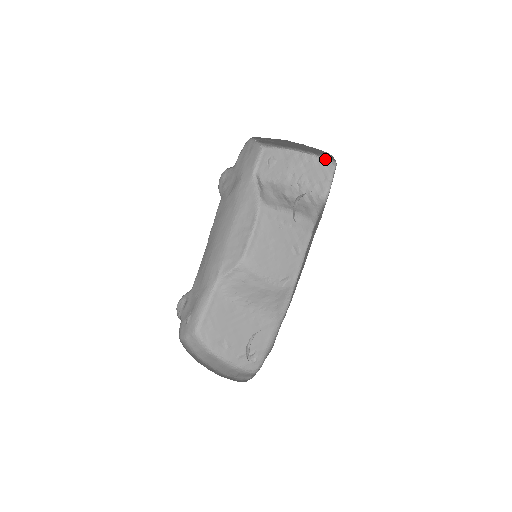
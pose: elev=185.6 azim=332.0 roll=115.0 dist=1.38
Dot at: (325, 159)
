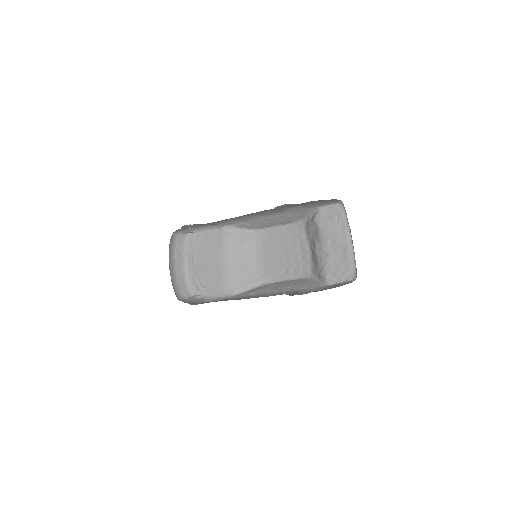
Dot at: (355, 267)
